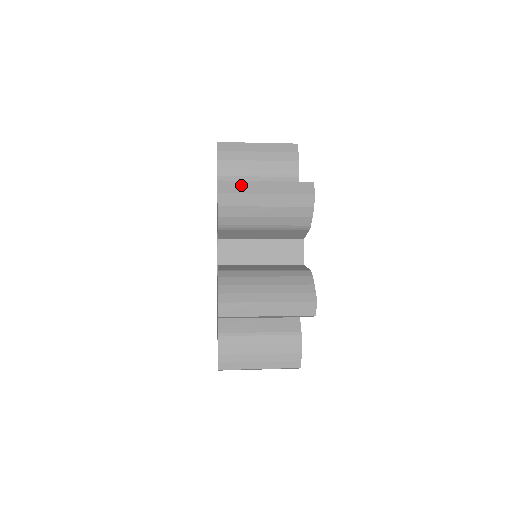
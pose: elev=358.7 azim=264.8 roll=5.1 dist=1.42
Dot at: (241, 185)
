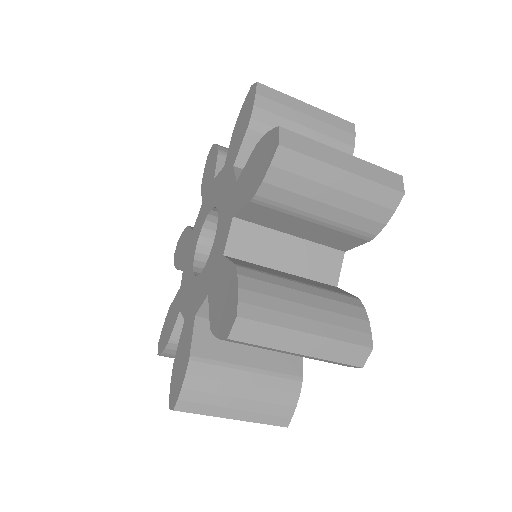
Dot at: (311, 145)
